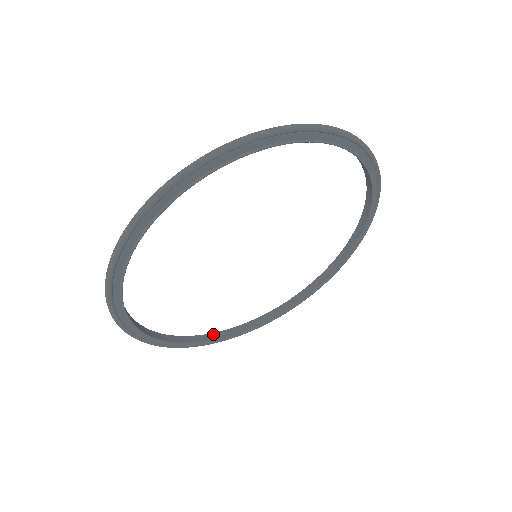
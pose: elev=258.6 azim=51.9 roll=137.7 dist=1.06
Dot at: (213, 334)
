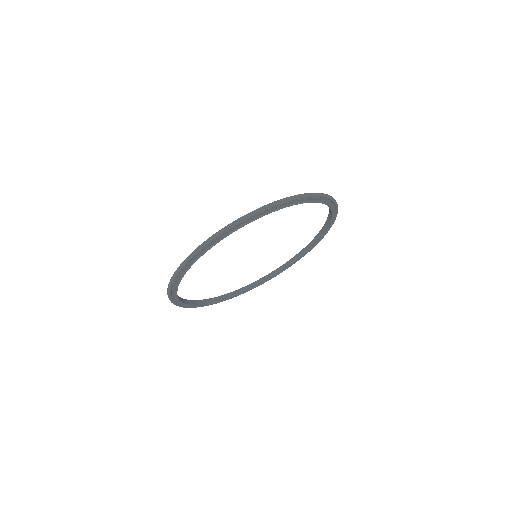
Dot at: (285, 264)
